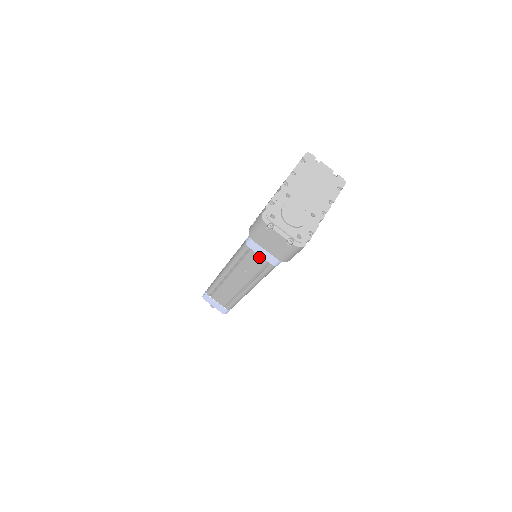
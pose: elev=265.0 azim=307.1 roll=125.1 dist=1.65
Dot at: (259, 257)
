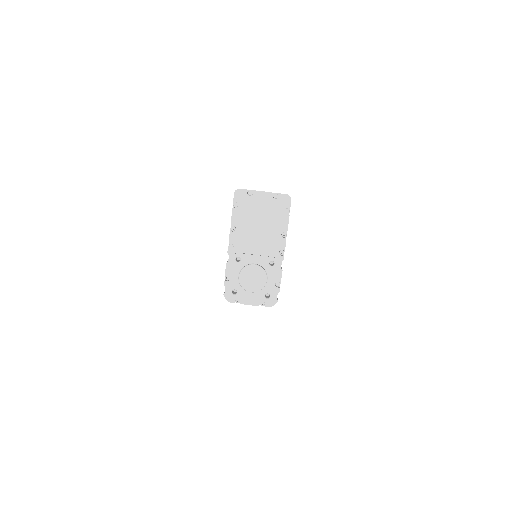
Dot at: occluded
